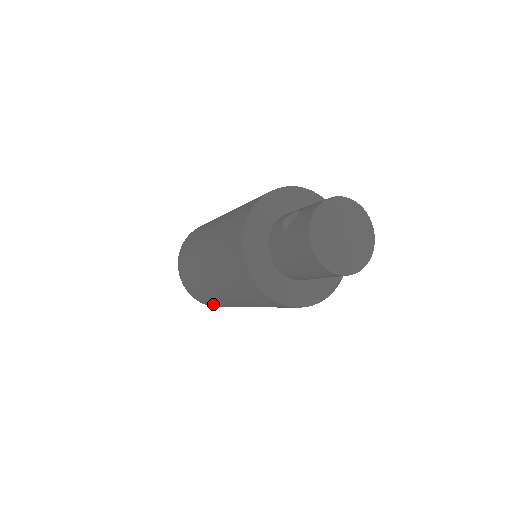
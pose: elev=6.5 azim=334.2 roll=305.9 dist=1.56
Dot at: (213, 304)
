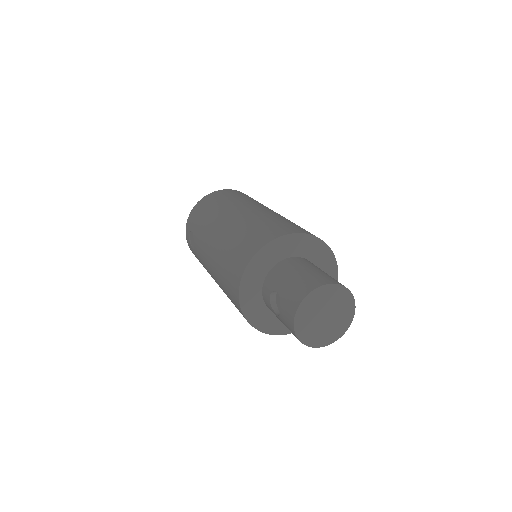
Dot at: occluded
